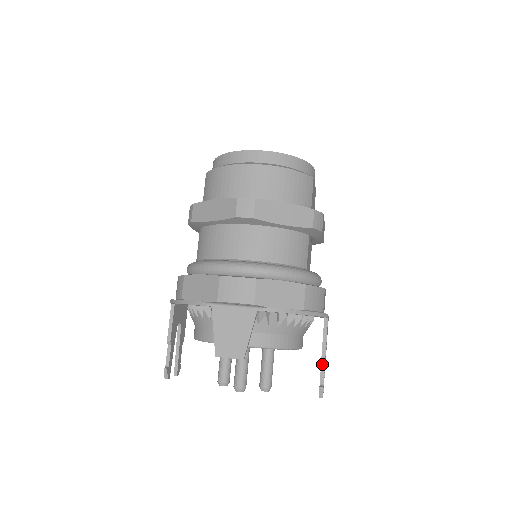
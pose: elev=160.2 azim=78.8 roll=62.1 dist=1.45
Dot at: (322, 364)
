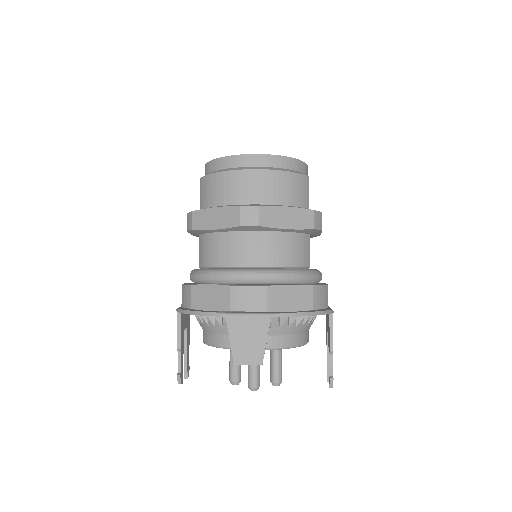
Dot at: (330, 356)
